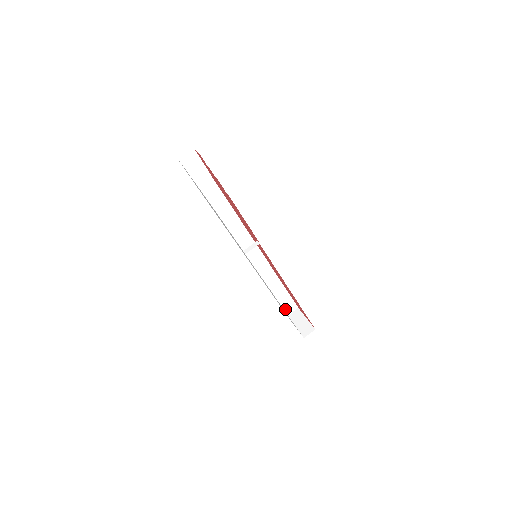
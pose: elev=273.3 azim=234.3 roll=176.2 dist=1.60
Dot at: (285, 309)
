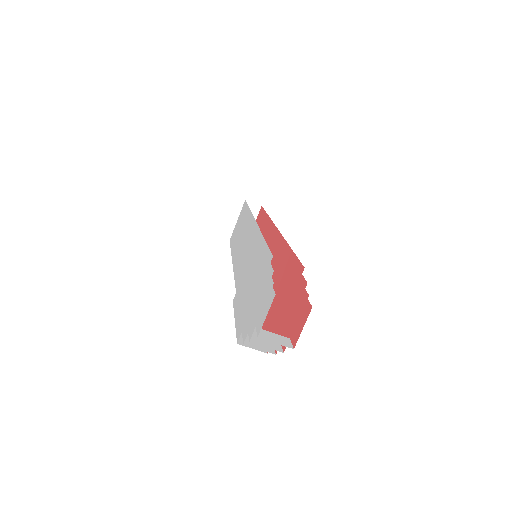
Dot at: occluded
